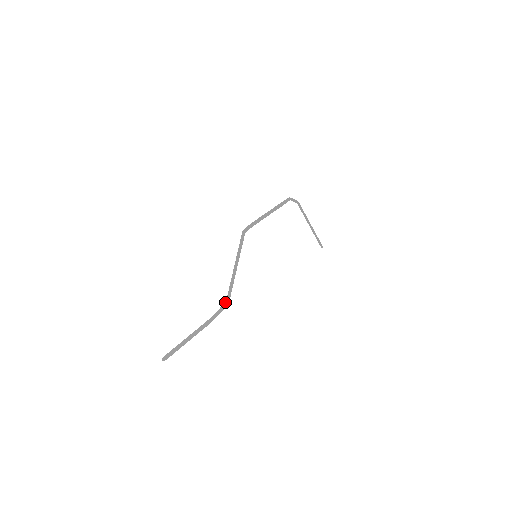
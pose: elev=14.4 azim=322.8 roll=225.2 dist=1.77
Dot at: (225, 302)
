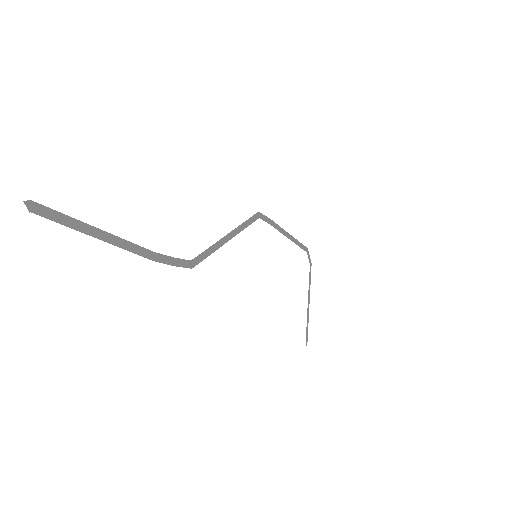
Dot at: (189, 260)
